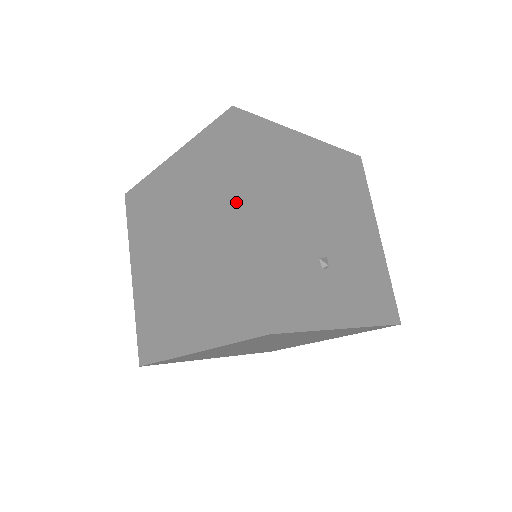
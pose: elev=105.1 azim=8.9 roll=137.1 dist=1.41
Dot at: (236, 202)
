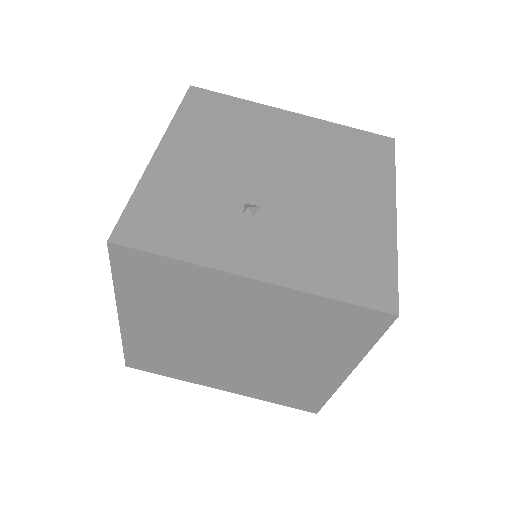
Dot at: occluded
